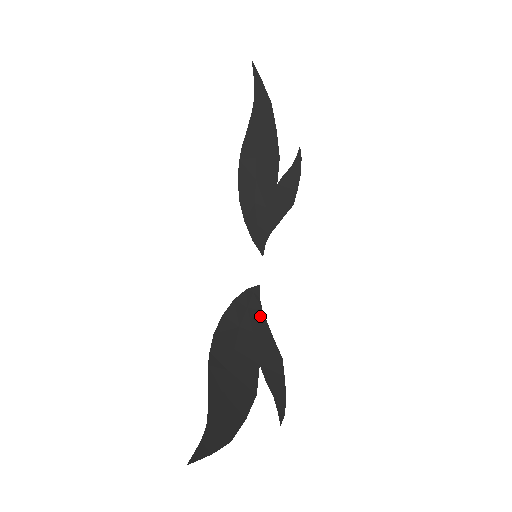
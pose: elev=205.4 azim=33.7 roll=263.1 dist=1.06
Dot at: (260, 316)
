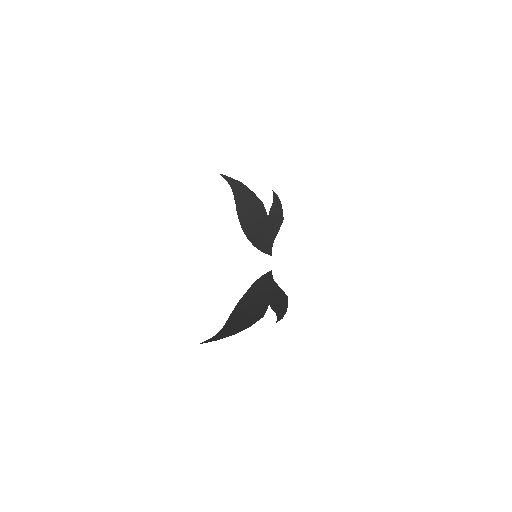
Dot at: (272, 284)
